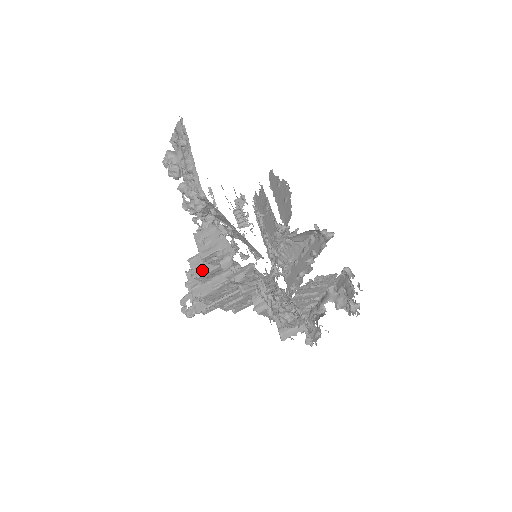
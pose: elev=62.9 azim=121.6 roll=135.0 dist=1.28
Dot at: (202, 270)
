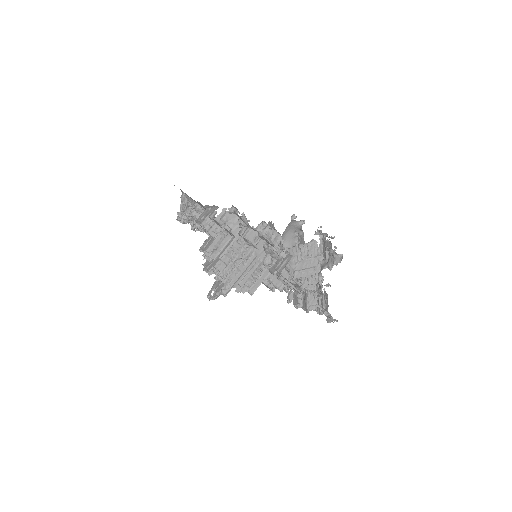
Dot at: (208, 245)
